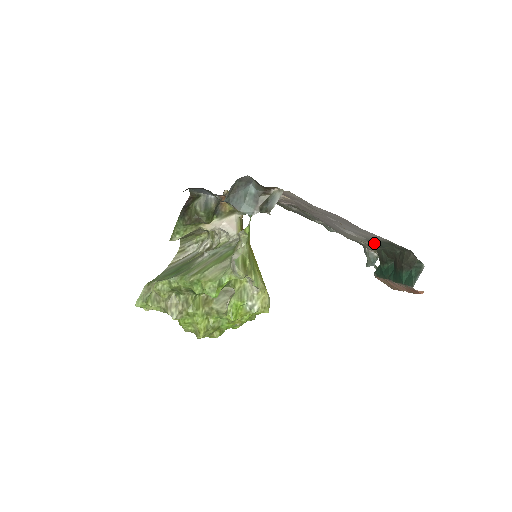
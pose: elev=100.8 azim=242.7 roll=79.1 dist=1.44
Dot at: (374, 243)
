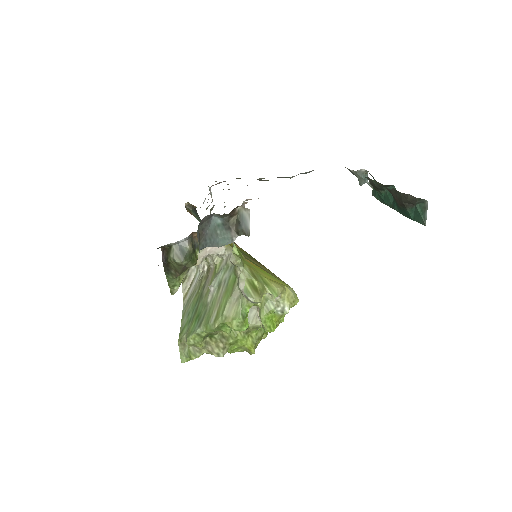
Dot at: occluded
